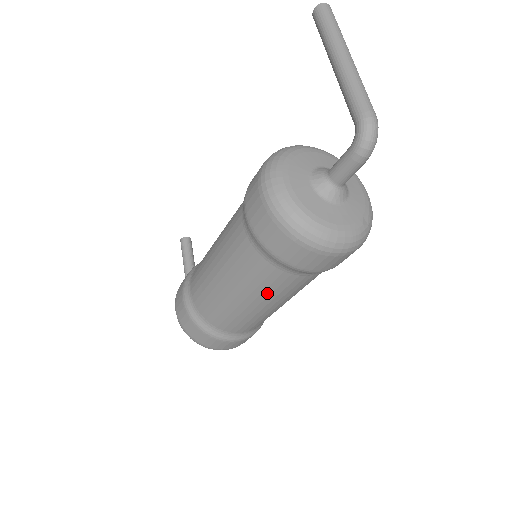
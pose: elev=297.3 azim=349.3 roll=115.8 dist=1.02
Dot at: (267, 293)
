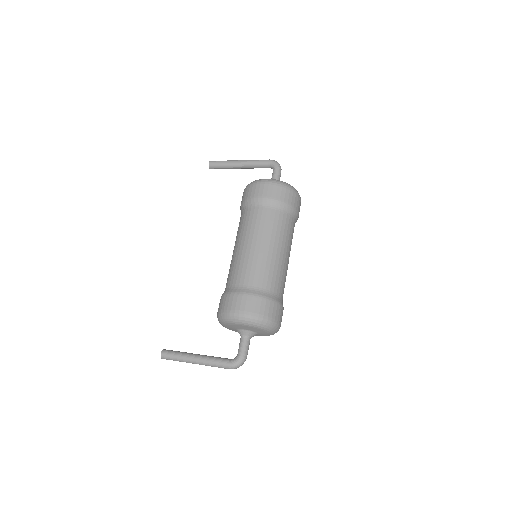
Dot at: (287, 239)
